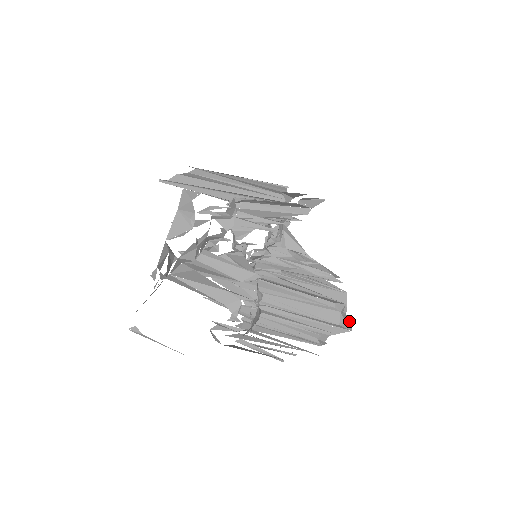
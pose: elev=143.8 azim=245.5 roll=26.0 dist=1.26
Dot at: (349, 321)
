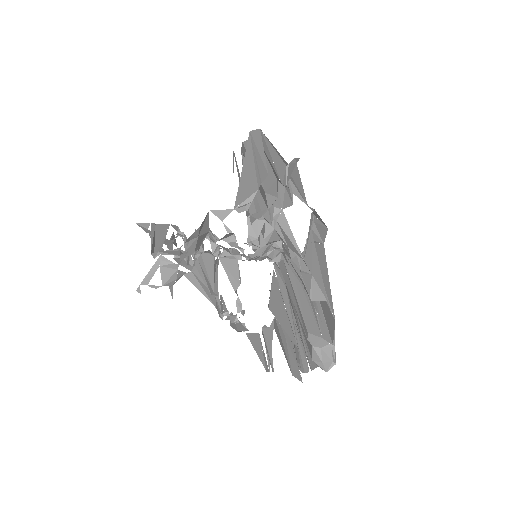
Dot at: (332, 358)
